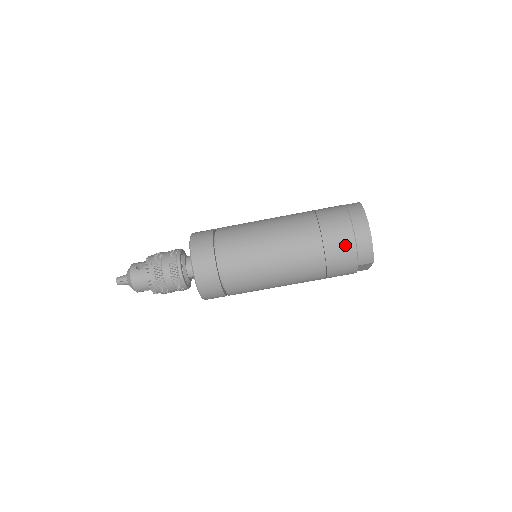
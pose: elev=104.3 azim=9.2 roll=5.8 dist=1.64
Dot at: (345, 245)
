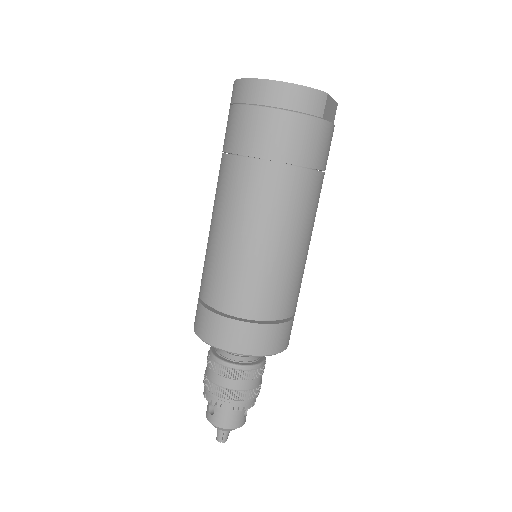
Dot at: (283, 128)
